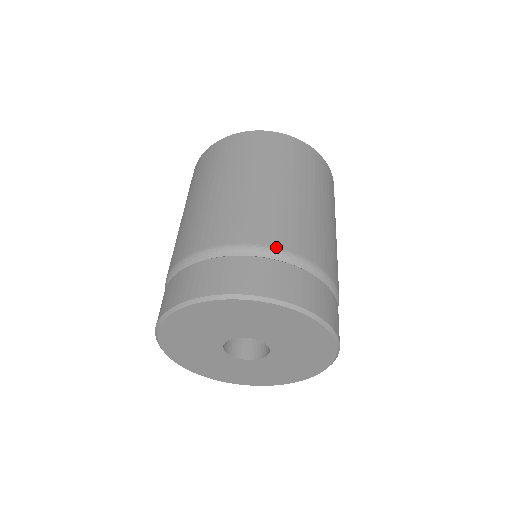
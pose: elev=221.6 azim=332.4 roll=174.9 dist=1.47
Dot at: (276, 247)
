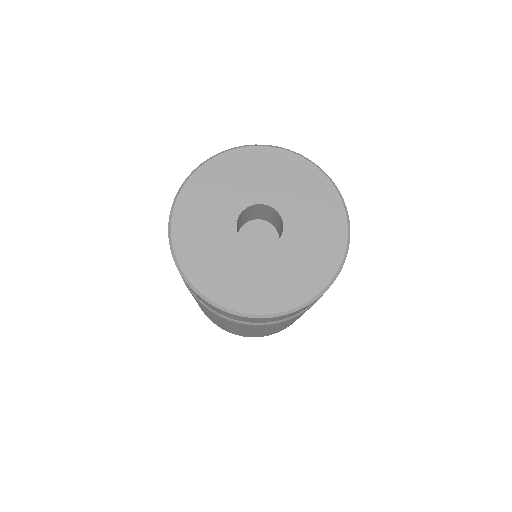
Dot at: occluded
